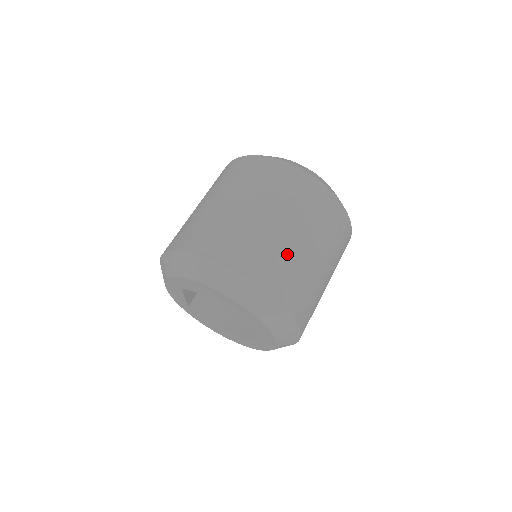
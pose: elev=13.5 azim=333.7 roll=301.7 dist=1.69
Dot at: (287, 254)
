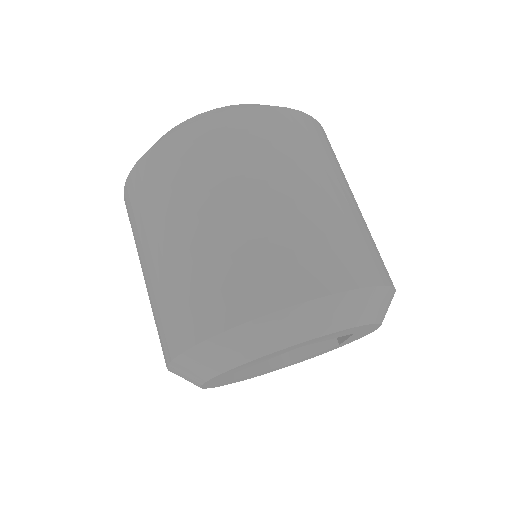
Dot at: (204, 262)
